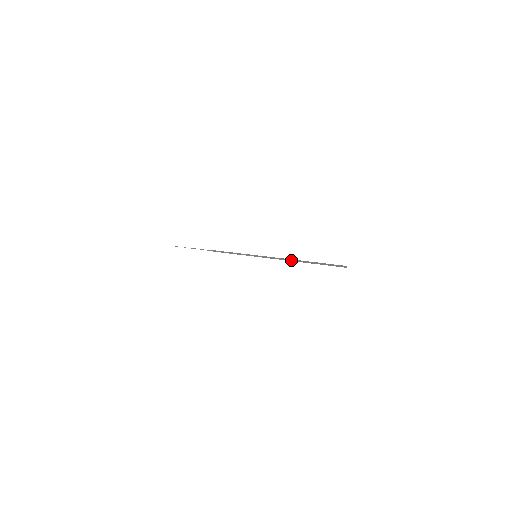
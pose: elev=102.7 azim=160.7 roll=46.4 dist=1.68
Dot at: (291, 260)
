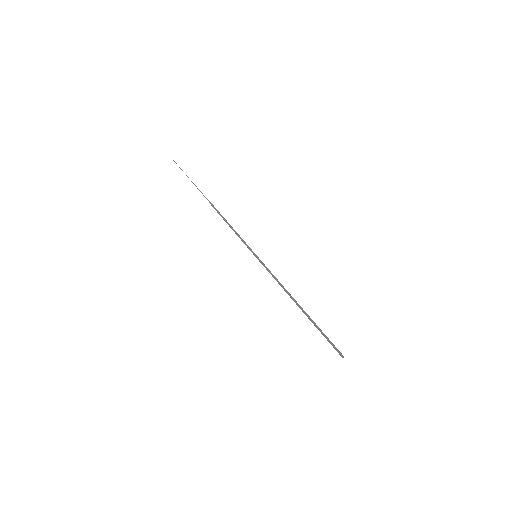
Dot at: (290, 296)
